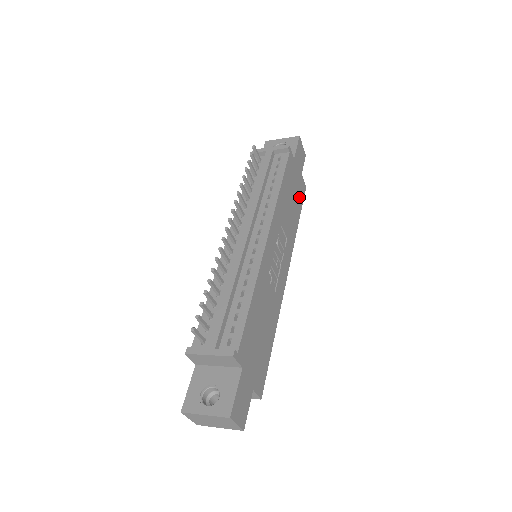
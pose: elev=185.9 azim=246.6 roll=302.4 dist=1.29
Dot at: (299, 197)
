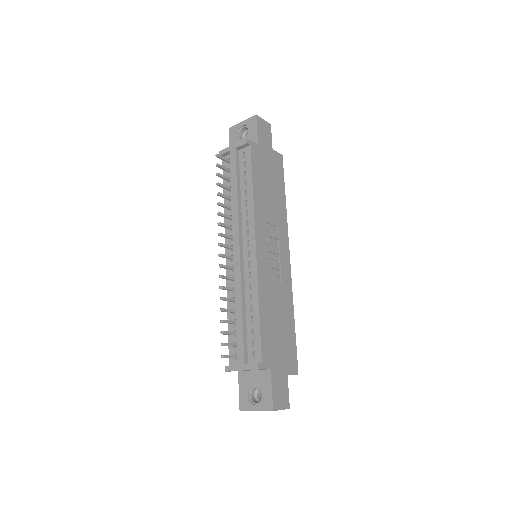
Dot at: (278, 174)
